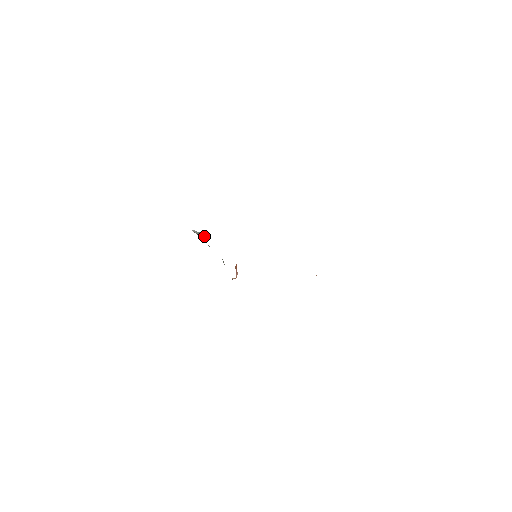
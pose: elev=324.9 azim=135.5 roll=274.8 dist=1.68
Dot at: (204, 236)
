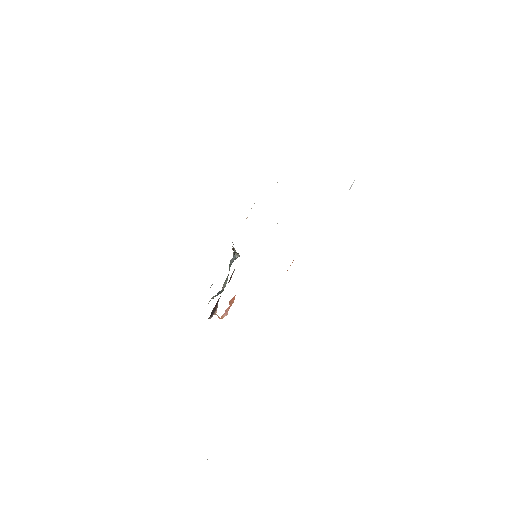
Dot at: (237, 254)
